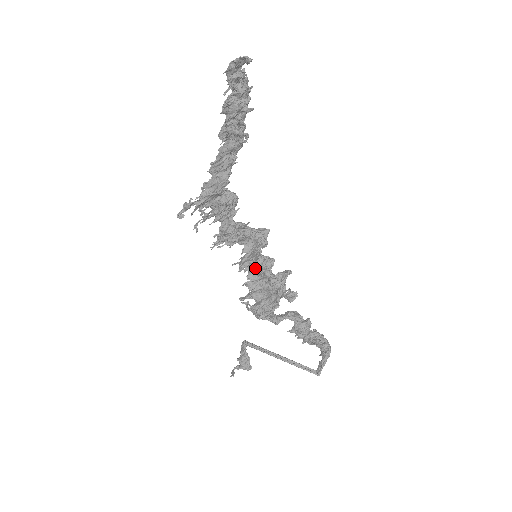
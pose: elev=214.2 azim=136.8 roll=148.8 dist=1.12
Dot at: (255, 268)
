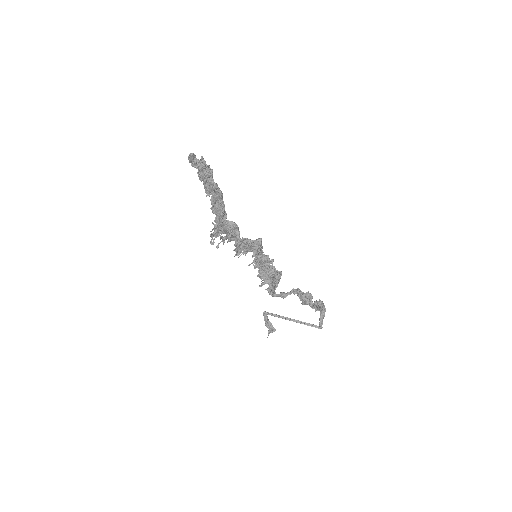
Dot at: occluded
